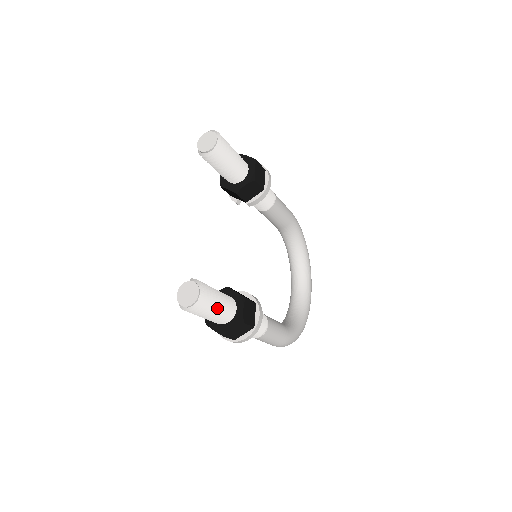
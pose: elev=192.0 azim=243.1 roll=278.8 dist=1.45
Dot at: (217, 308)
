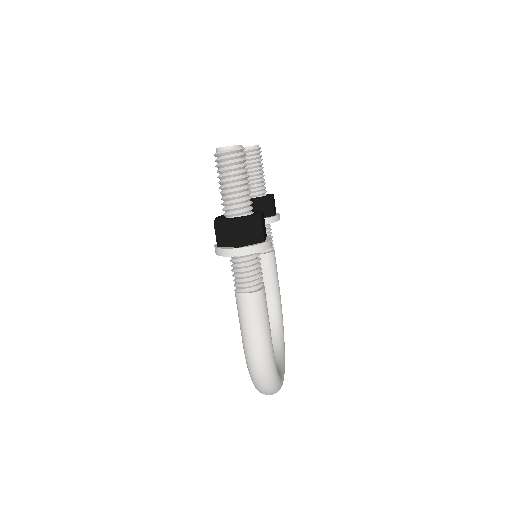
Dot at: (245, 181)
